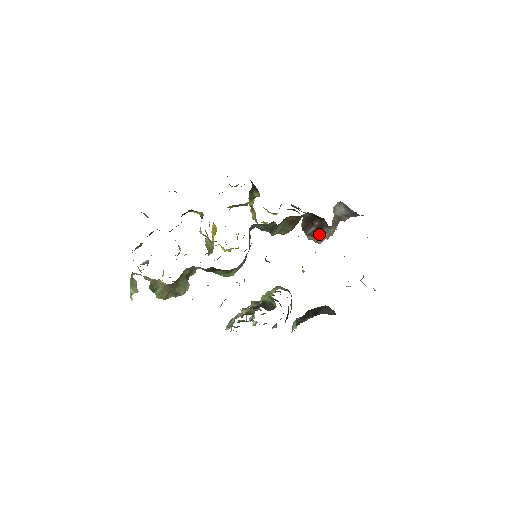
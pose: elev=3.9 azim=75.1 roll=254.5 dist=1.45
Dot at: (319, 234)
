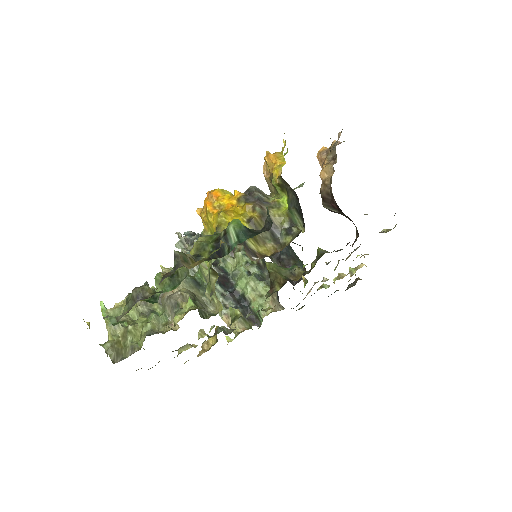
Dot at: occluded
